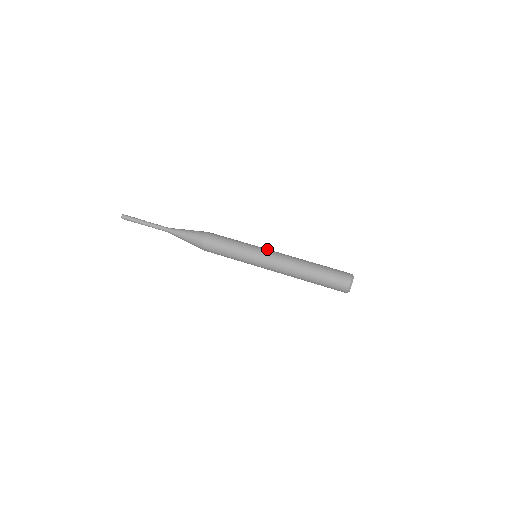
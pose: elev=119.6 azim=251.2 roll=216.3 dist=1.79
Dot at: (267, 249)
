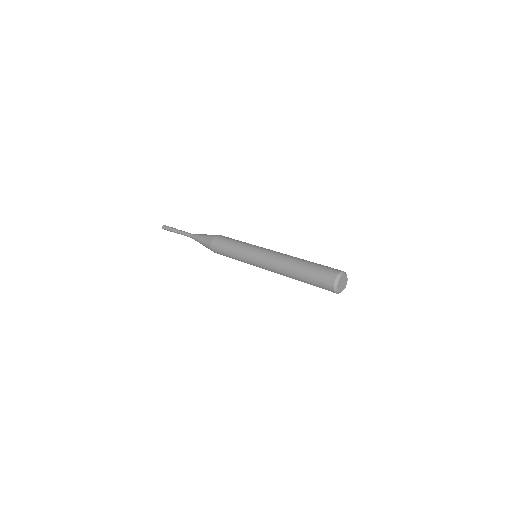
Dot at: occluded
